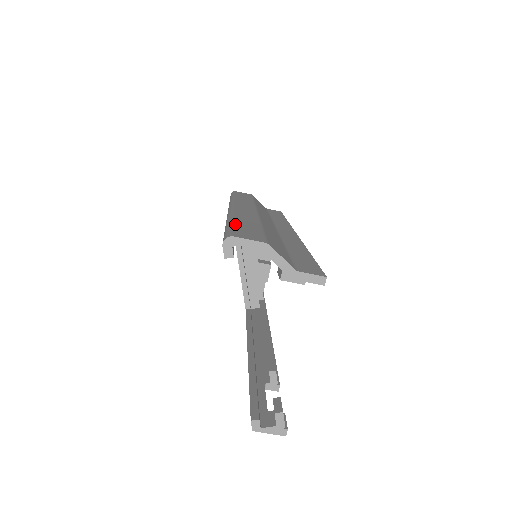
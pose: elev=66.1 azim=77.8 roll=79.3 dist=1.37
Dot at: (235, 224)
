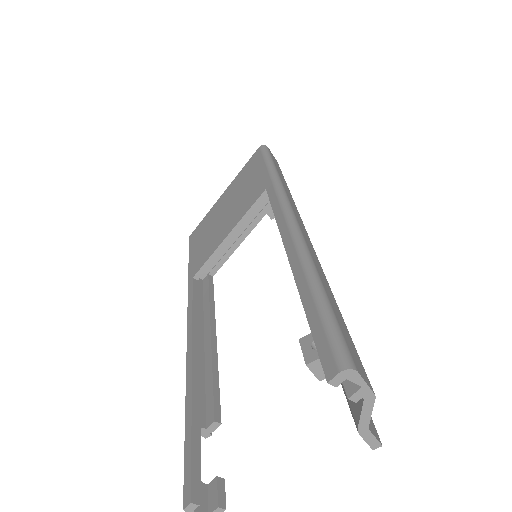
Dot at: (334, 309)
